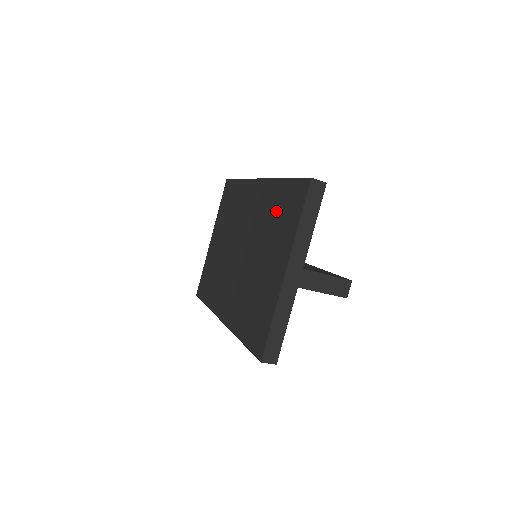
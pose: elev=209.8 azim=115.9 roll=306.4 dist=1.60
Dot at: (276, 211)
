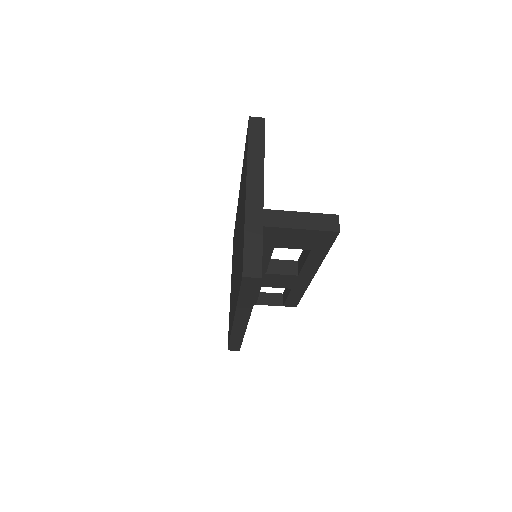
Dot at: occluded
